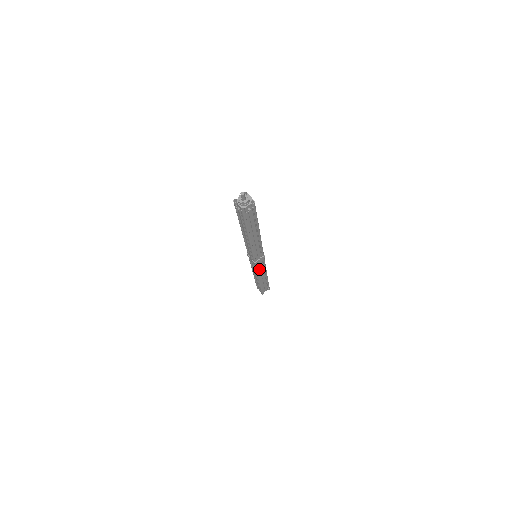
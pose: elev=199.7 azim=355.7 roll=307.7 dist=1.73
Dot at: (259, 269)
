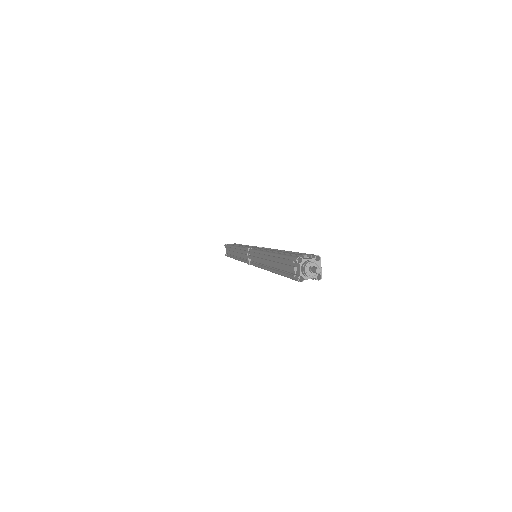
Dot at: occluded
